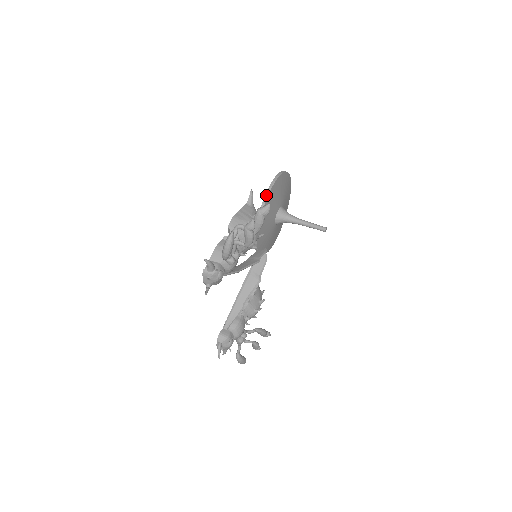
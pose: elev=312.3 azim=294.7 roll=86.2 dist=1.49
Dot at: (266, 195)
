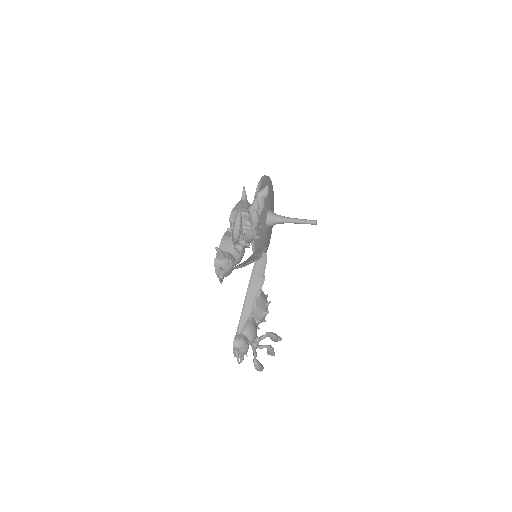
Dot at: occluded
